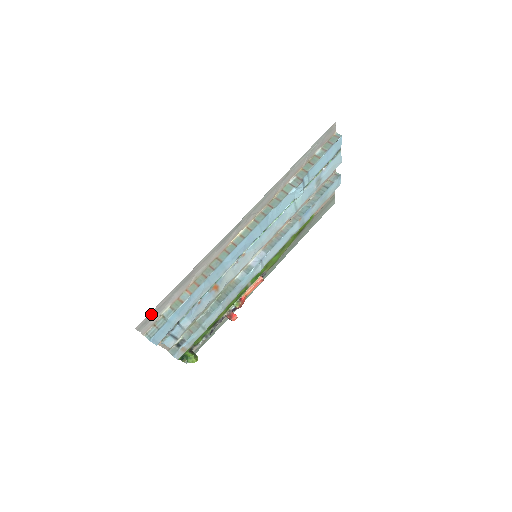
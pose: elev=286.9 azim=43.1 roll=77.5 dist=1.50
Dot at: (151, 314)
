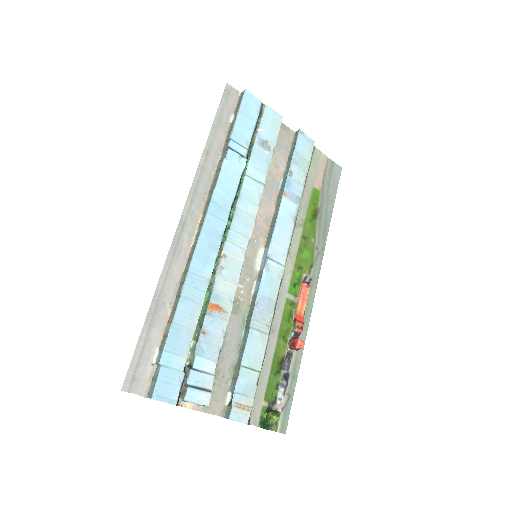
Dot at: (134, 366)
